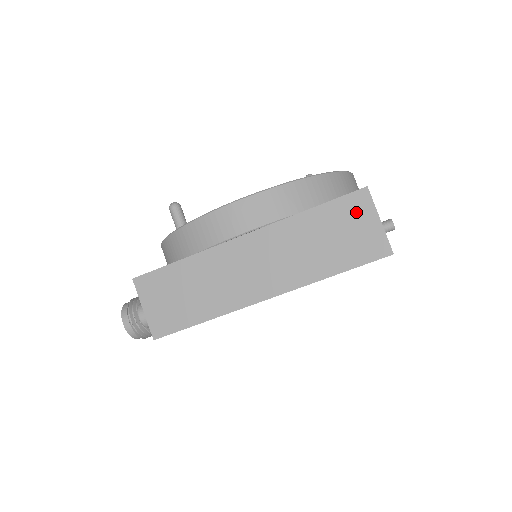
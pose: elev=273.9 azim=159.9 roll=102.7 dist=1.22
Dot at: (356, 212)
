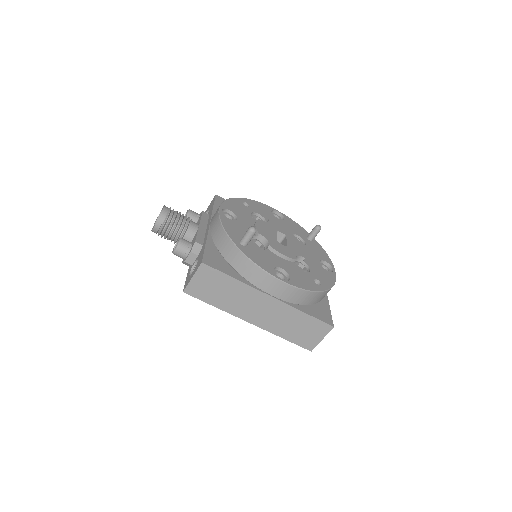
Dot at: (319, 330)
